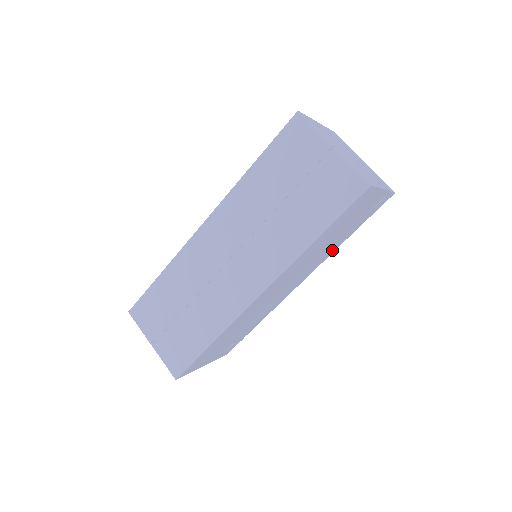
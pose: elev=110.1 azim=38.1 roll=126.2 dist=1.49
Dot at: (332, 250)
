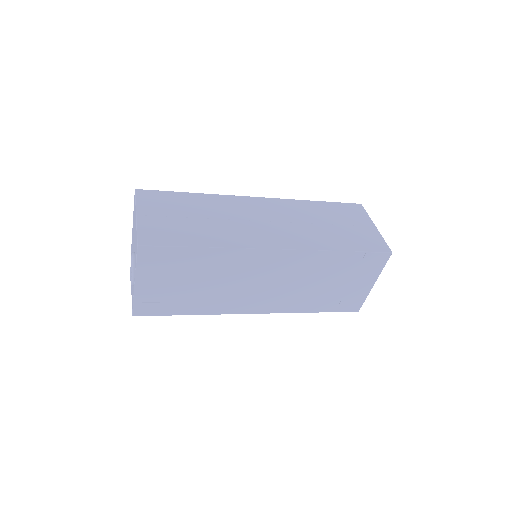
Dot at: (299, 307)
